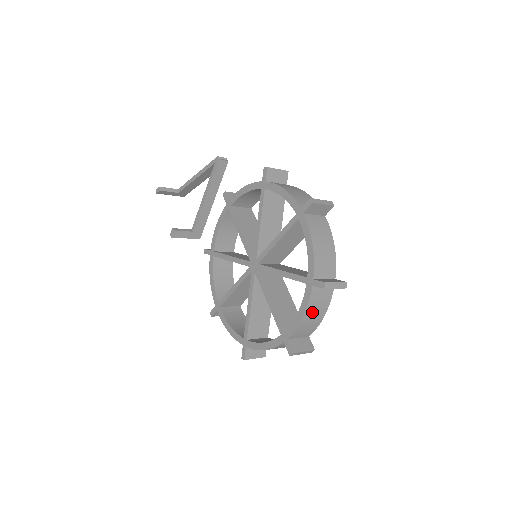
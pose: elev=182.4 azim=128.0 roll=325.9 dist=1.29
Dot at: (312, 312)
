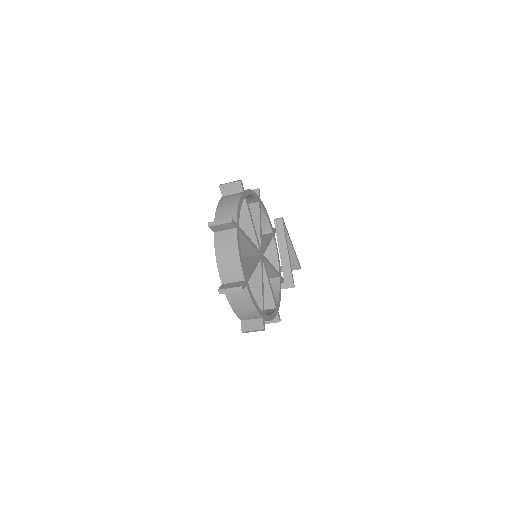
Dot at: (223, 253)
